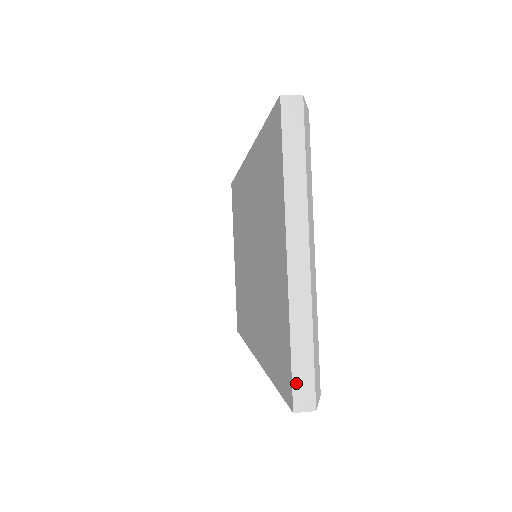
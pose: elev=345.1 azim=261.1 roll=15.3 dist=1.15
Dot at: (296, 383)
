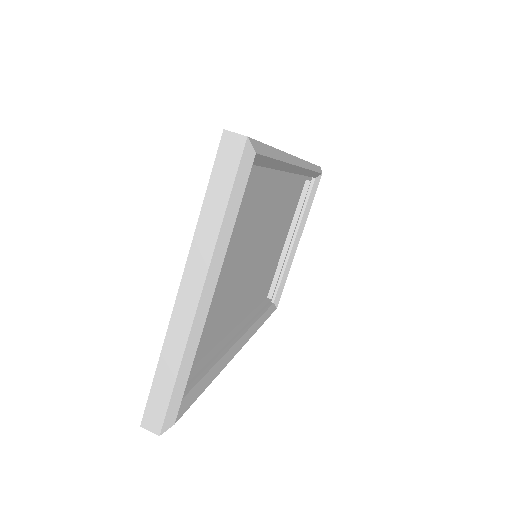
Dot at: (150, 404)
